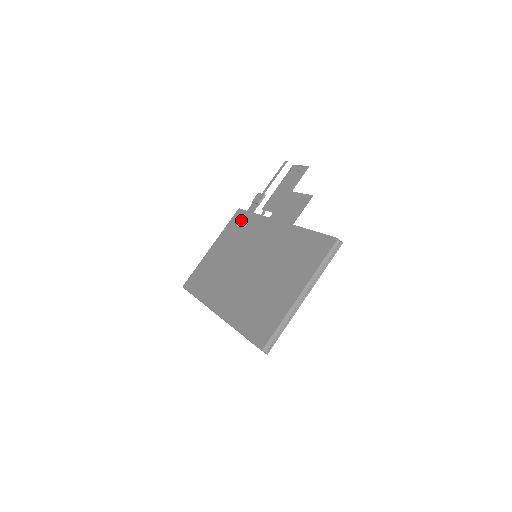
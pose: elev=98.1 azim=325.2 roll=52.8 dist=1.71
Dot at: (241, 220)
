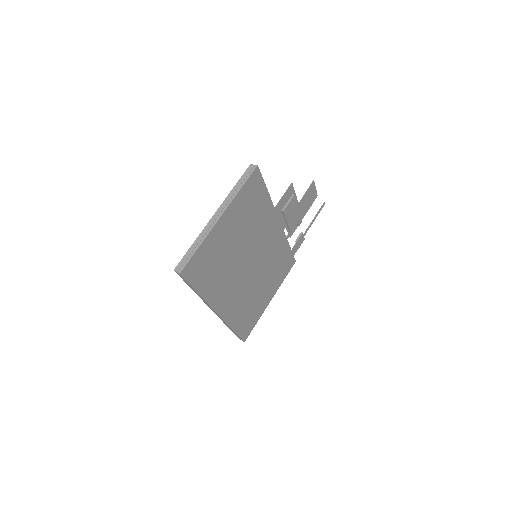
Dot at: occluded
